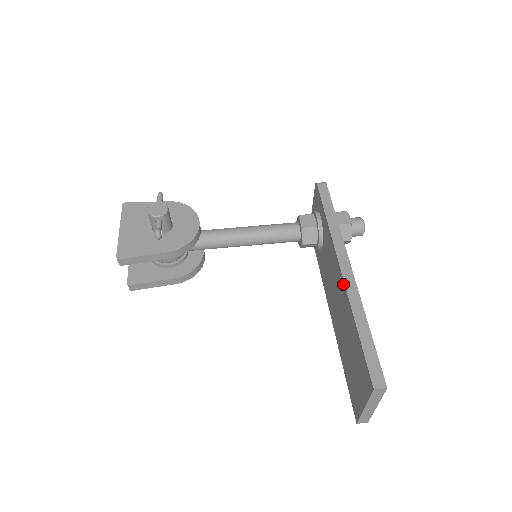
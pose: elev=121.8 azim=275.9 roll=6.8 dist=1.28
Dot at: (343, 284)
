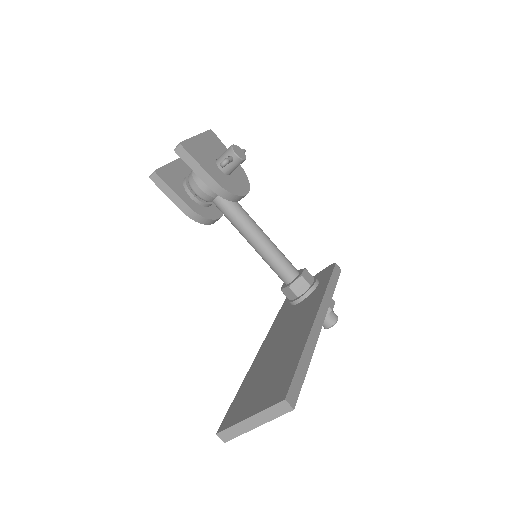
Dot at: (310, 325)
